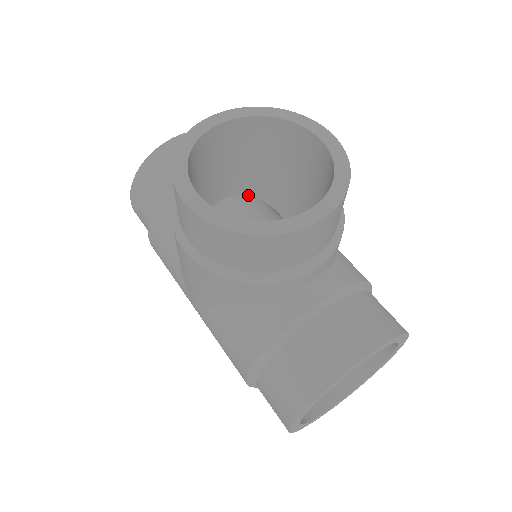
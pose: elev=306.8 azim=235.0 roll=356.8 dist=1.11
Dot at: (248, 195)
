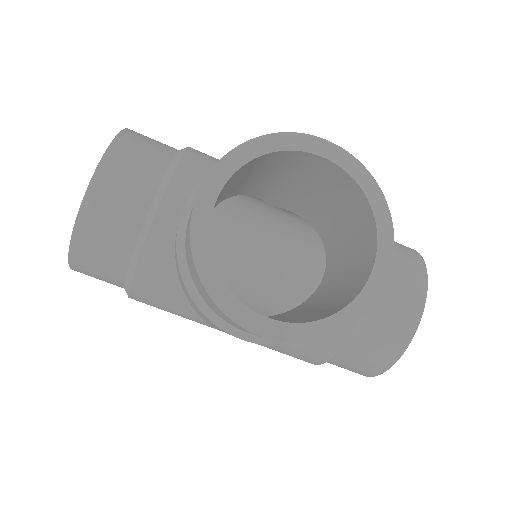
Dot at: occluded
